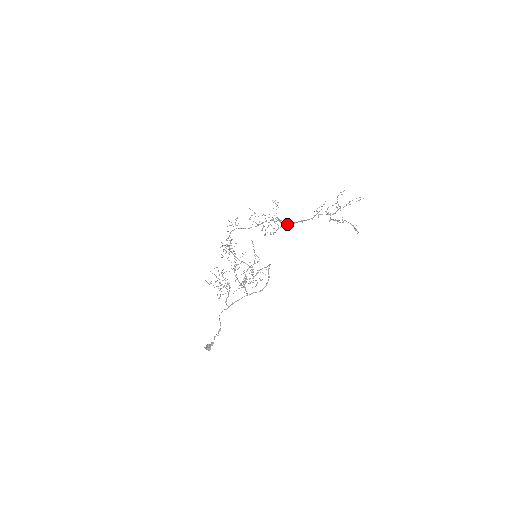
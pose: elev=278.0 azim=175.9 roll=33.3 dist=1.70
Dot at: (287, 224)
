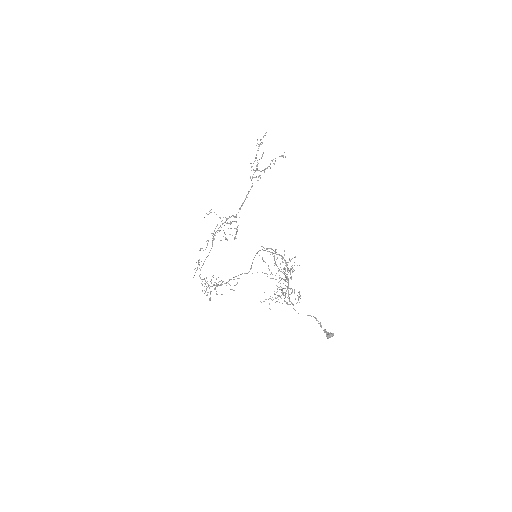
Dot at: occluded
